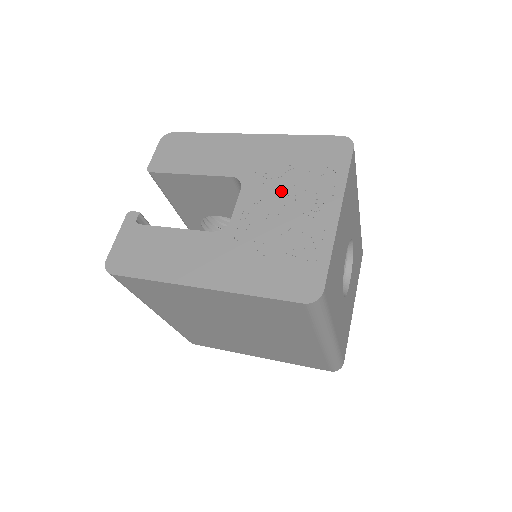
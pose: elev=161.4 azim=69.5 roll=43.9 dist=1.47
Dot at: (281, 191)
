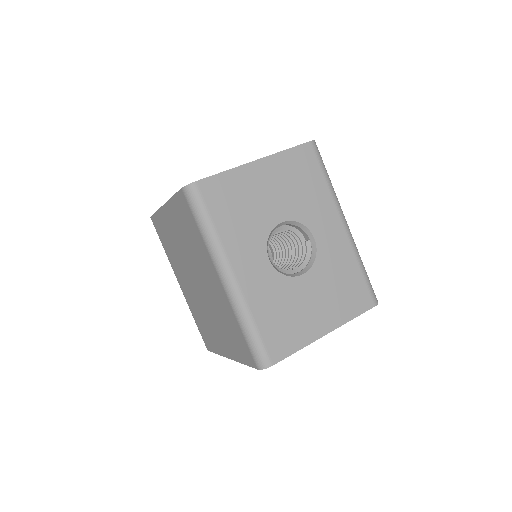
Dot at: occluded
